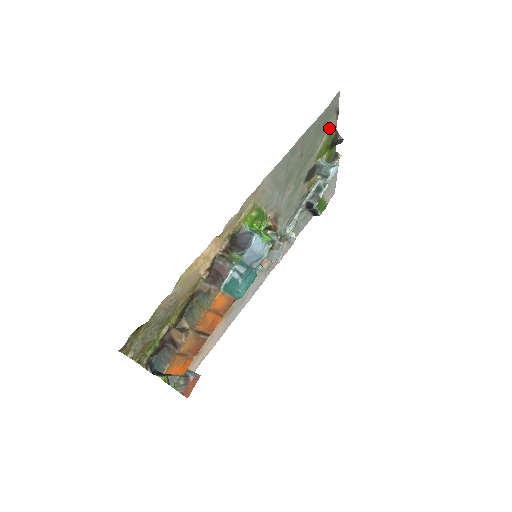
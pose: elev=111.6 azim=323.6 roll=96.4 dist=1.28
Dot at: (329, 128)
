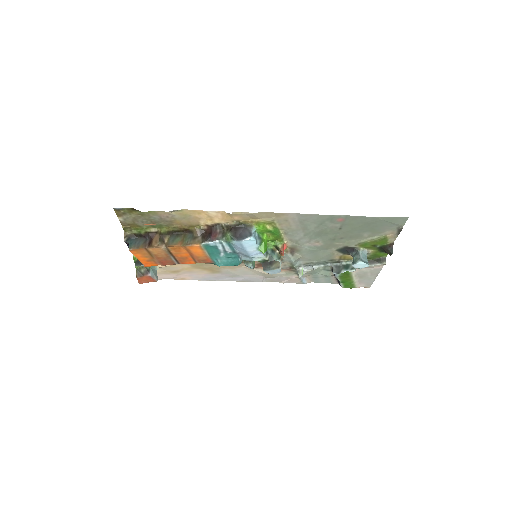
Dot at: (385, 235)
